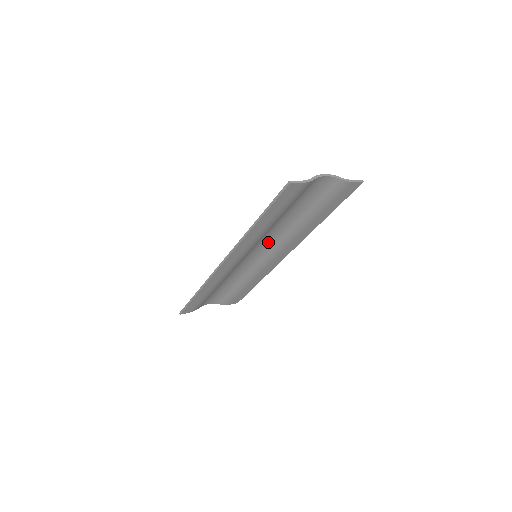
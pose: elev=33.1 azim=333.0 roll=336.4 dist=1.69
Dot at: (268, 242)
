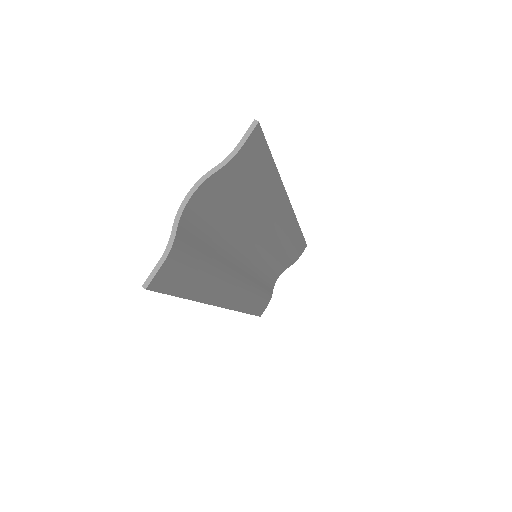
Dot at: (249, 242)
